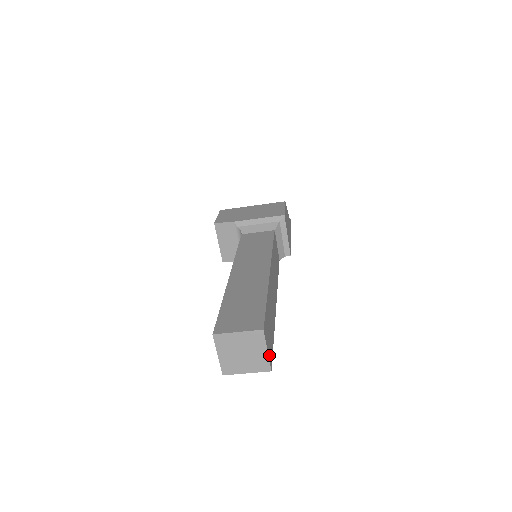
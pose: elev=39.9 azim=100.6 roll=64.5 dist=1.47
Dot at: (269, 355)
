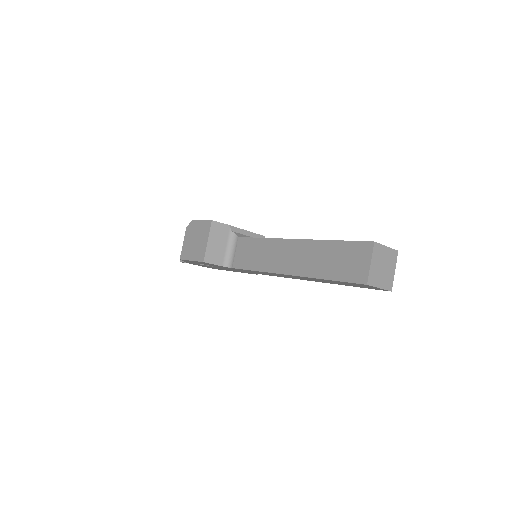
Dot at: occluded
